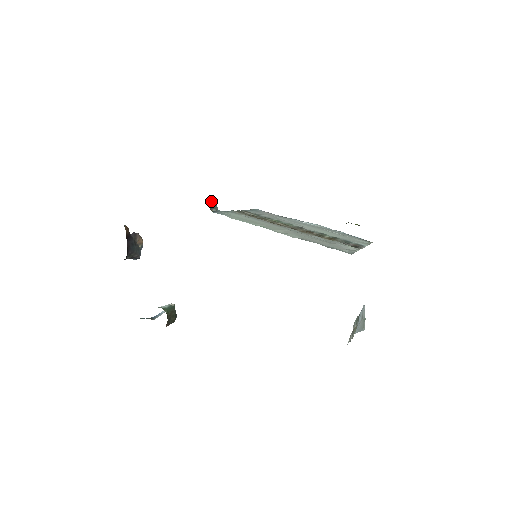
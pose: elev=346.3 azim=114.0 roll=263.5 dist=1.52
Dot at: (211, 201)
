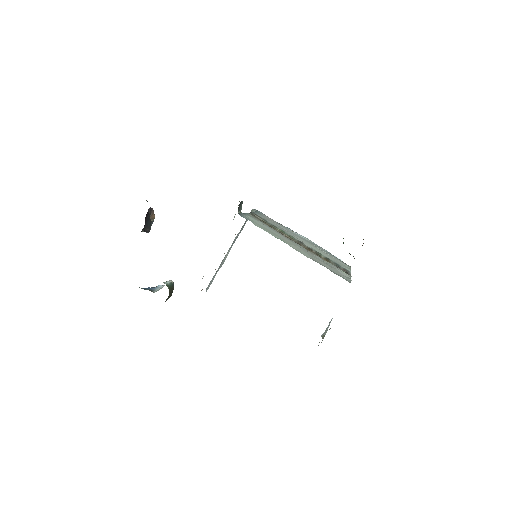
Dot at: (240, 204)
